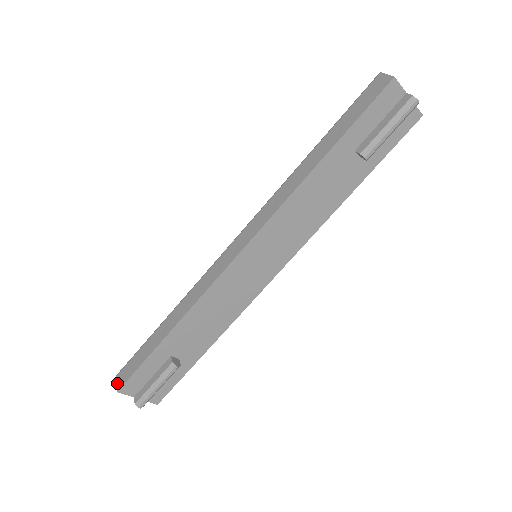
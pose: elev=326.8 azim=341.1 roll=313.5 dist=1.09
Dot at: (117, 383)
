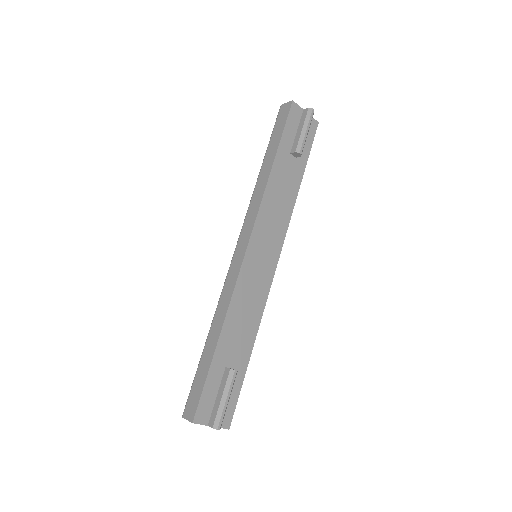
Dot at: (188, 418)
